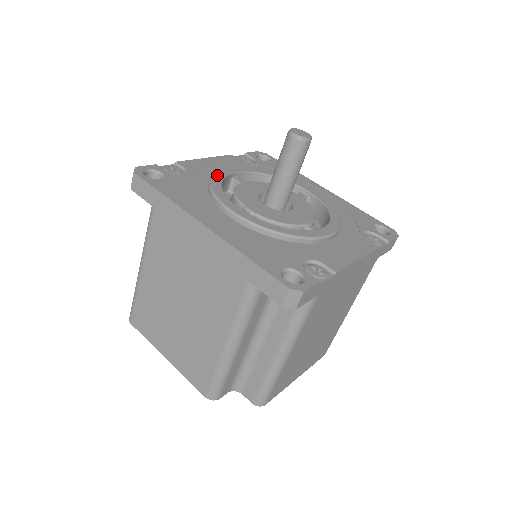
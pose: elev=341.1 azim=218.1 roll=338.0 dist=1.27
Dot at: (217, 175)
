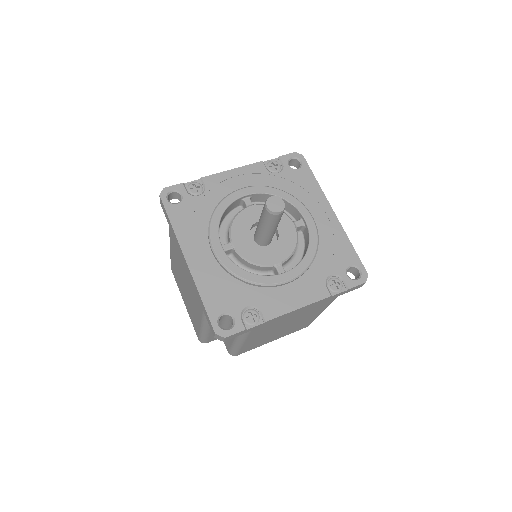
Dot at: (225, 201)
